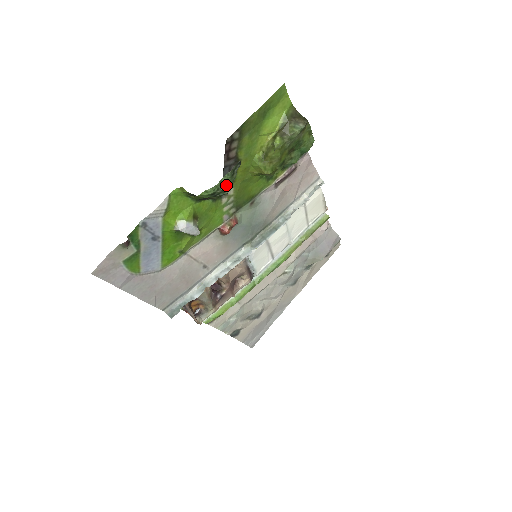
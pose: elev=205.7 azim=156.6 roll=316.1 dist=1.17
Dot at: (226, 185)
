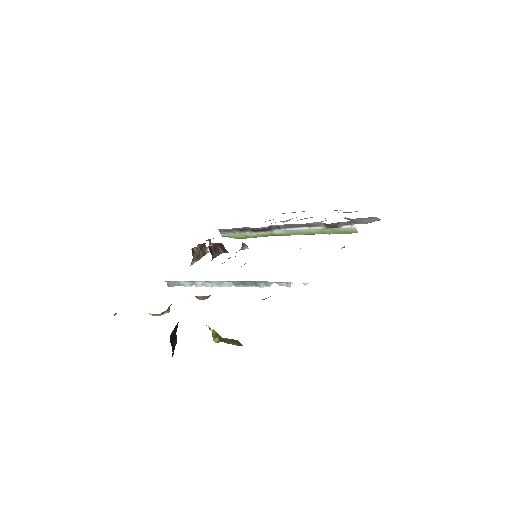
Dot at: occluded
